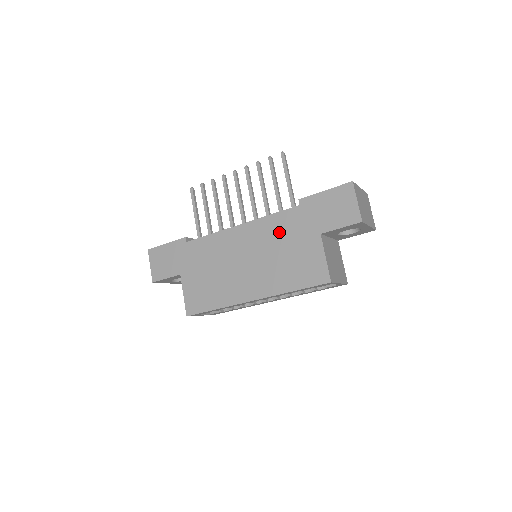
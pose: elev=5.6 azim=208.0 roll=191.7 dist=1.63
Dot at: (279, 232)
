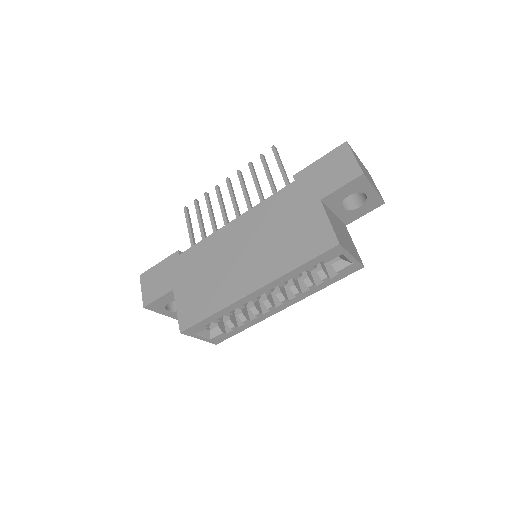
Dot at: (276, 213)
